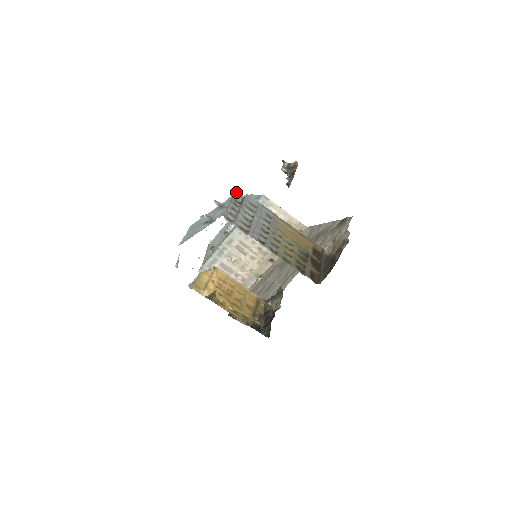
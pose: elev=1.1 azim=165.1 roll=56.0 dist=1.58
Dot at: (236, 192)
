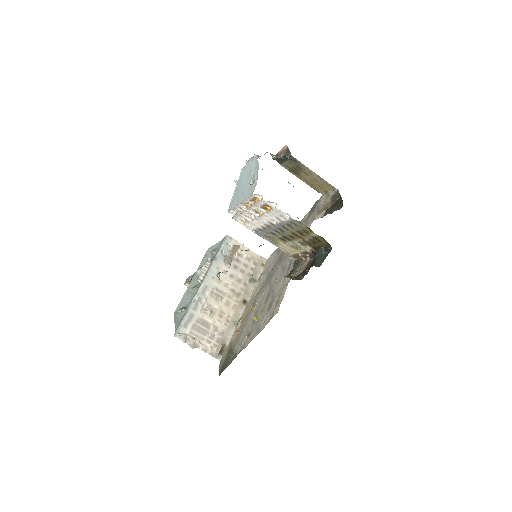
Dot at: occluded
